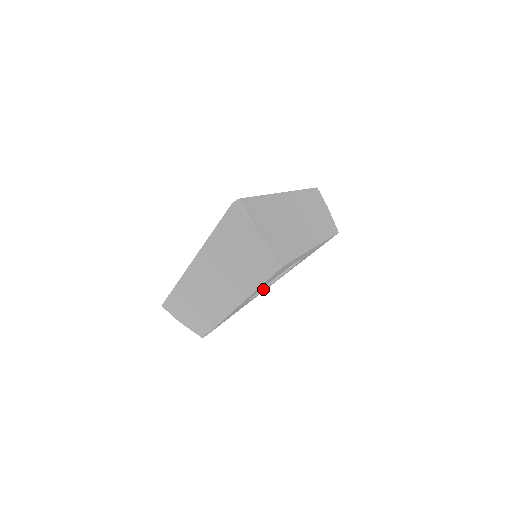
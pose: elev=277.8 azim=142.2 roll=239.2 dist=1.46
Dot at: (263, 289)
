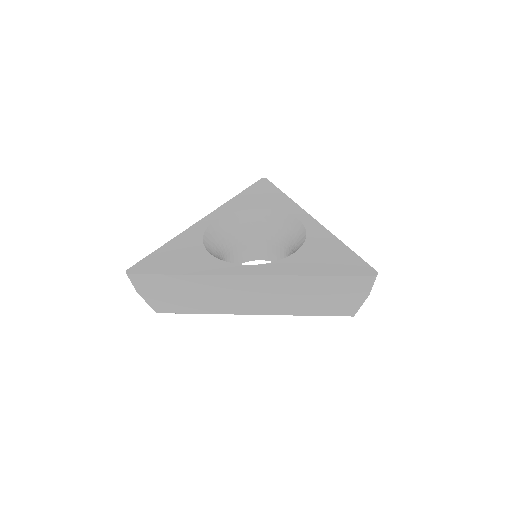
Dot at: occluded
